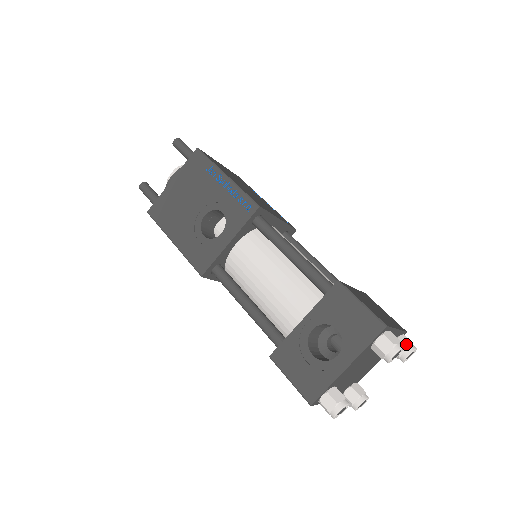
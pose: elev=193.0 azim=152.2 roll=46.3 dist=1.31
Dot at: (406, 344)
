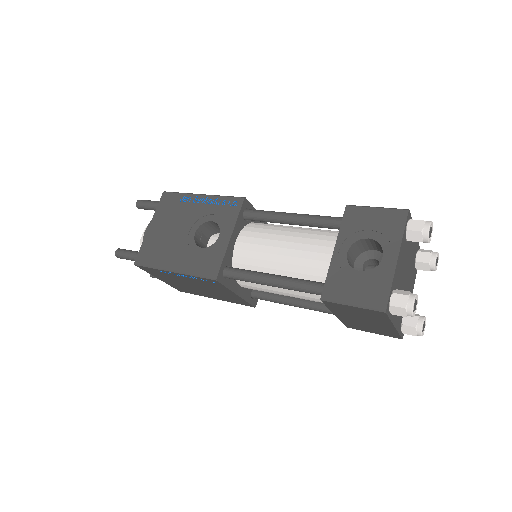
Dot at: (428, 251)
